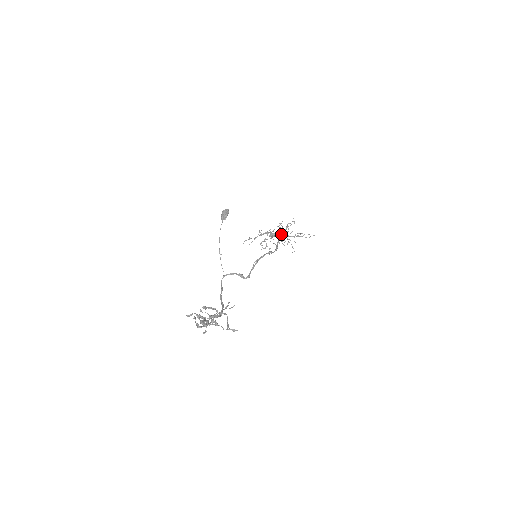
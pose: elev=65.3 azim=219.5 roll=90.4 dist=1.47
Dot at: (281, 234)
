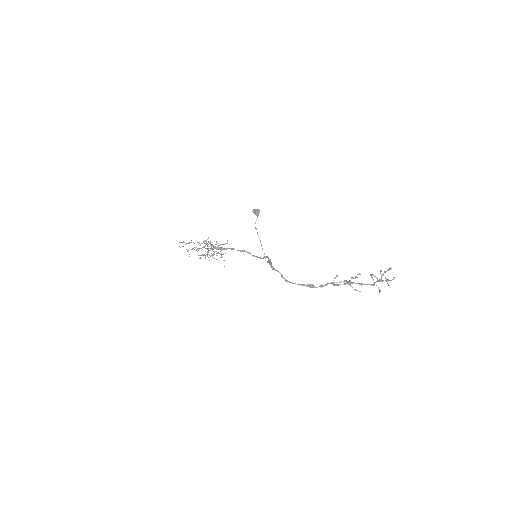
Dot at: (230, 248)
